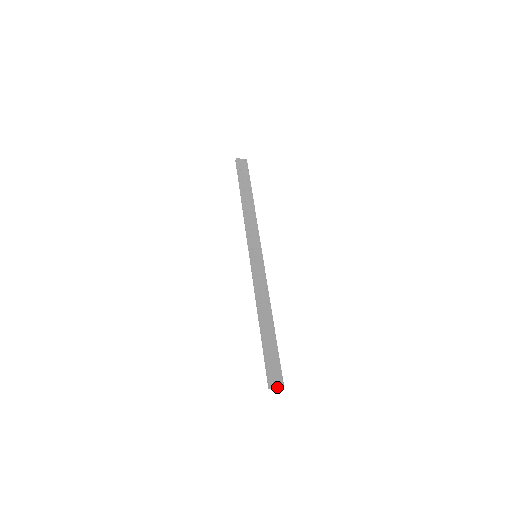
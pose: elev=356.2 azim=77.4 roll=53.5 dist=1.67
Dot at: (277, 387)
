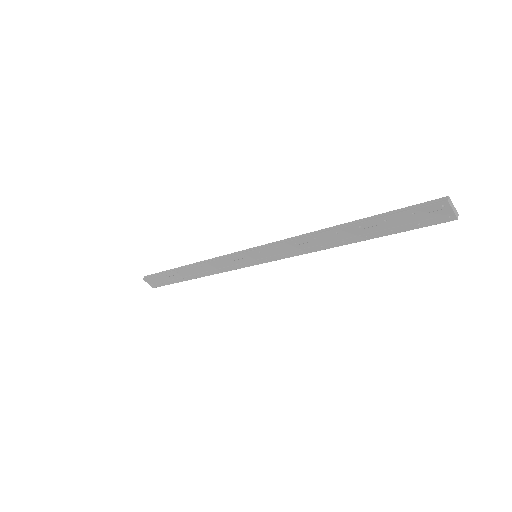
Dot at: (453, 206)
